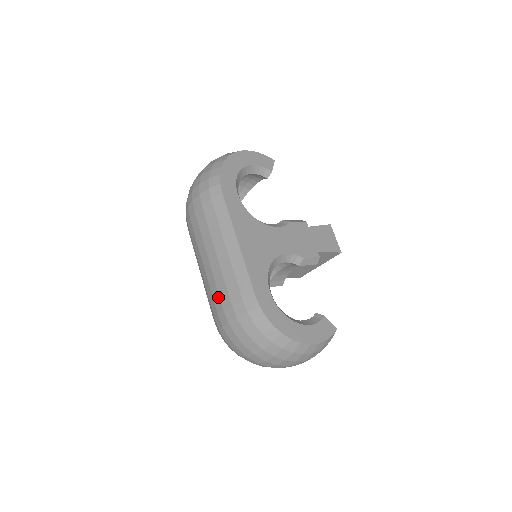
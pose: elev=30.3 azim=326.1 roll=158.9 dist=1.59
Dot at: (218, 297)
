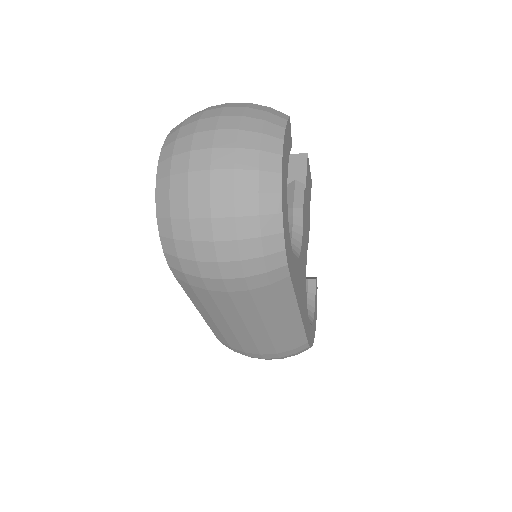
Dot at: (254, 348)
